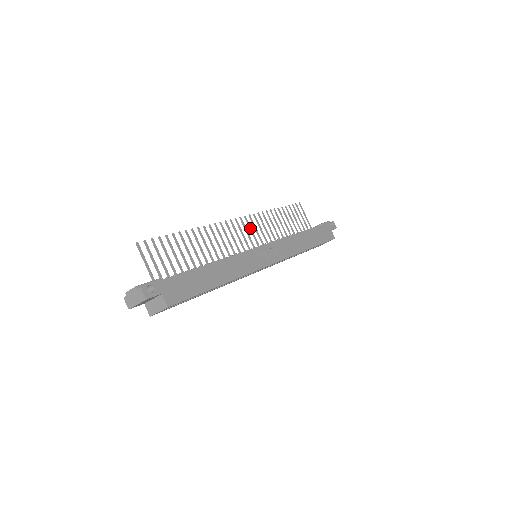
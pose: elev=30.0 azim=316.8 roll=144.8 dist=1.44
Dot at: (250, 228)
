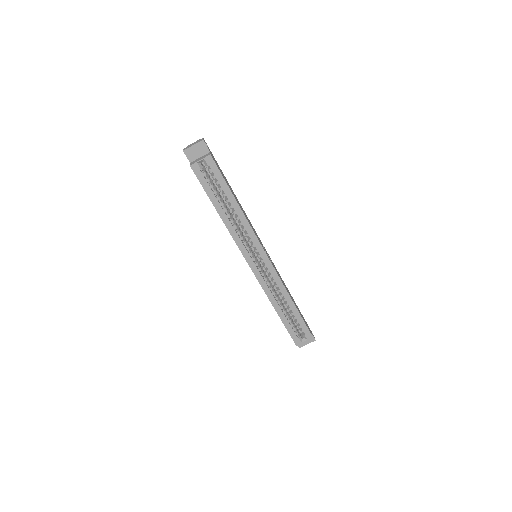
Dot at: occluded
